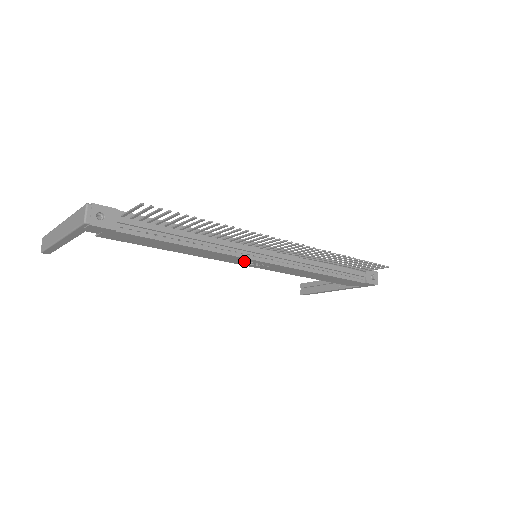
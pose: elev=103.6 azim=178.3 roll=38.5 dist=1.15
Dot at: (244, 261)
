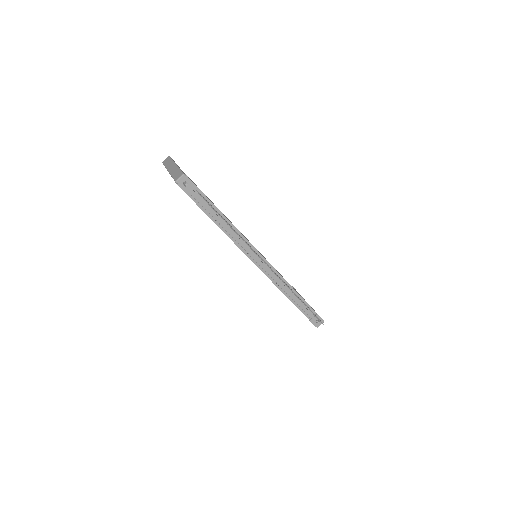
Dot at: occluded
